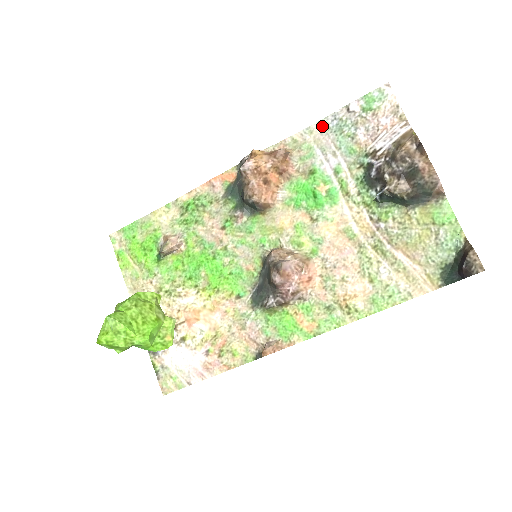
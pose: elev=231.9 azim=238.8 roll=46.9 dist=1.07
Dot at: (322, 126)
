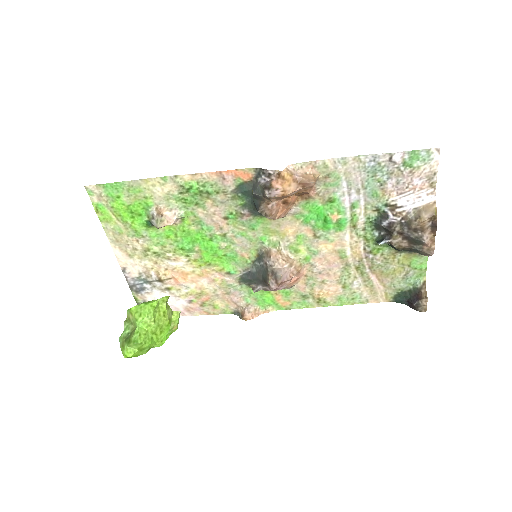
Dot at: (358, 162)
